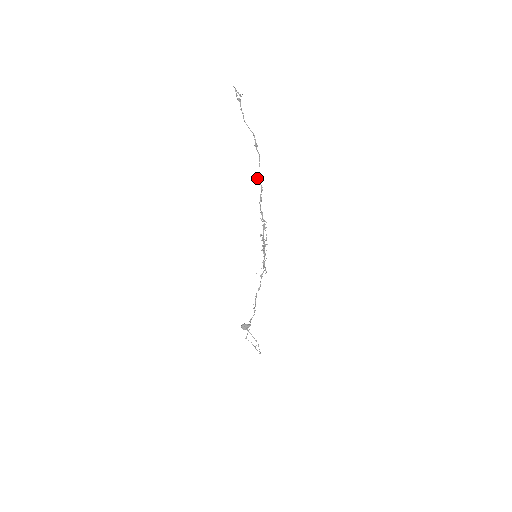
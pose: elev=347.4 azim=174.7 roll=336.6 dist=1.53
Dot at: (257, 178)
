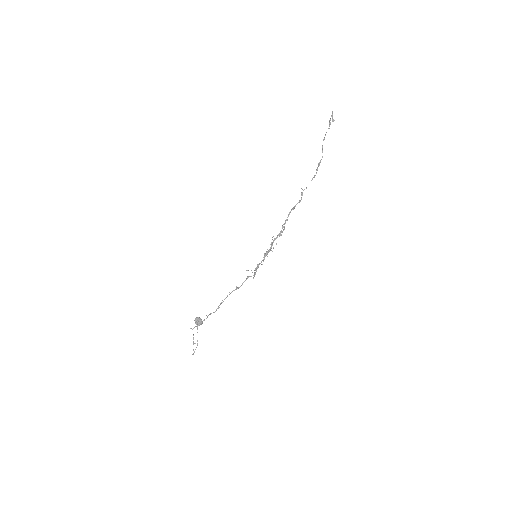
Dot at: occluded
